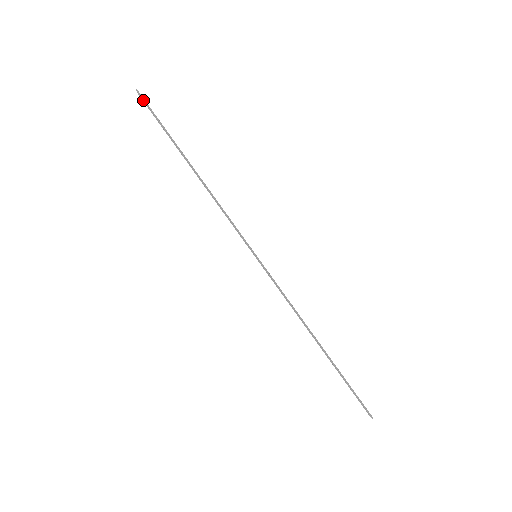
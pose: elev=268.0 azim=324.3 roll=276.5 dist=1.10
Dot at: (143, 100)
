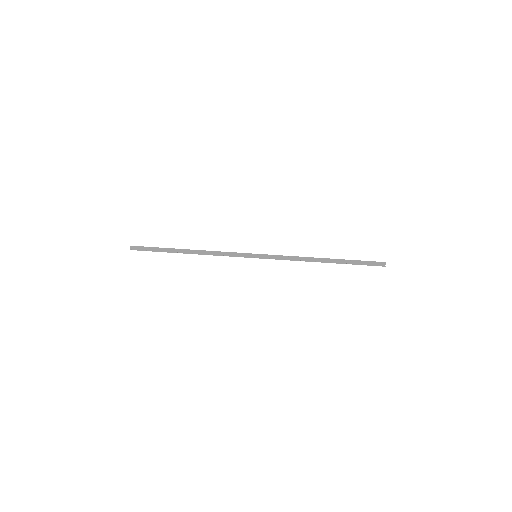
Dot at: (138, 246)
